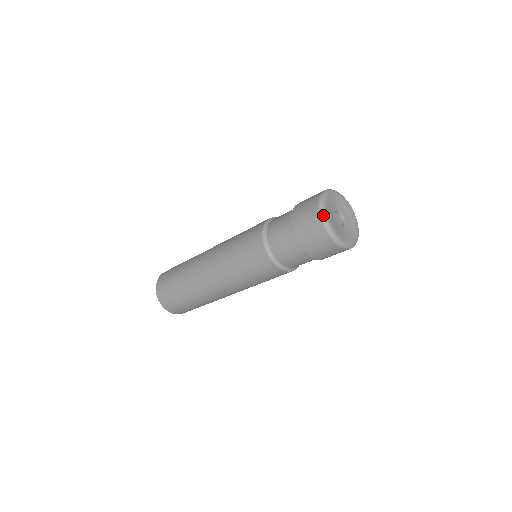
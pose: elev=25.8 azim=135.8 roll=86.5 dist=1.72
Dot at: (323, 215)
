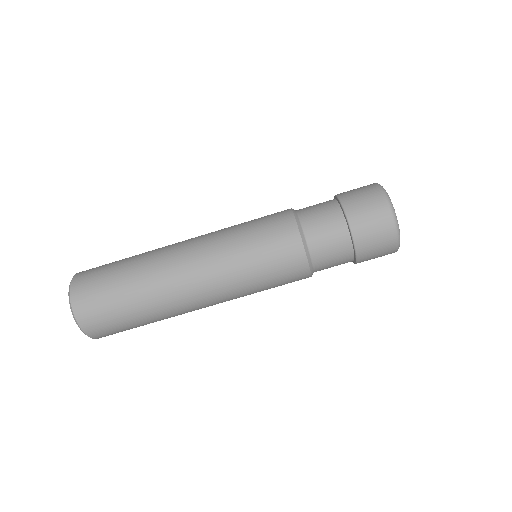
Dot at: (389, 197)
